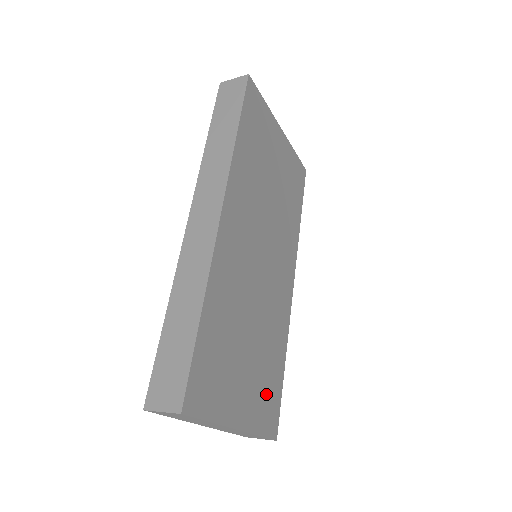
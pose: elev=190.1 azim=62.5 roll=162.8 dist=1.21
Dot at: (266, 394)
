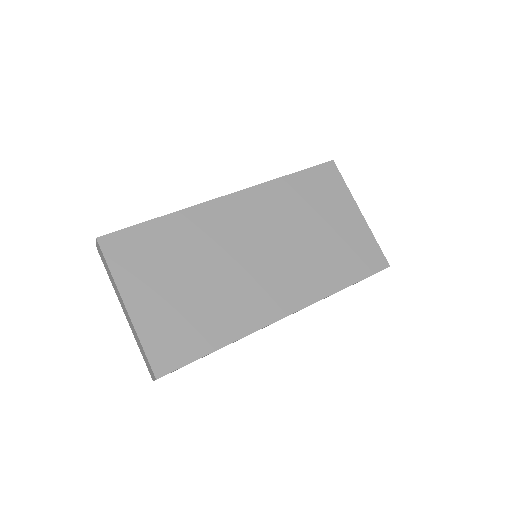
Dot at: (176, 332)
